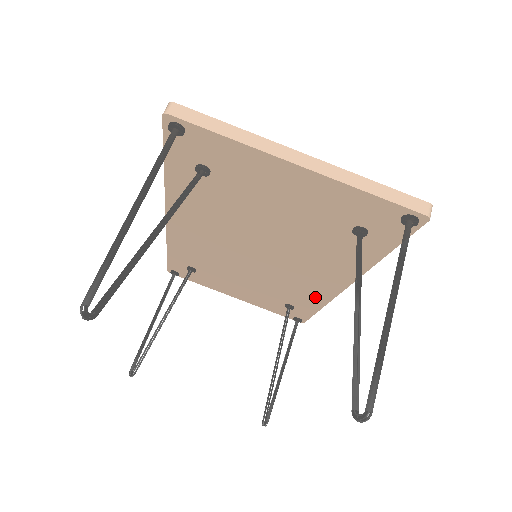
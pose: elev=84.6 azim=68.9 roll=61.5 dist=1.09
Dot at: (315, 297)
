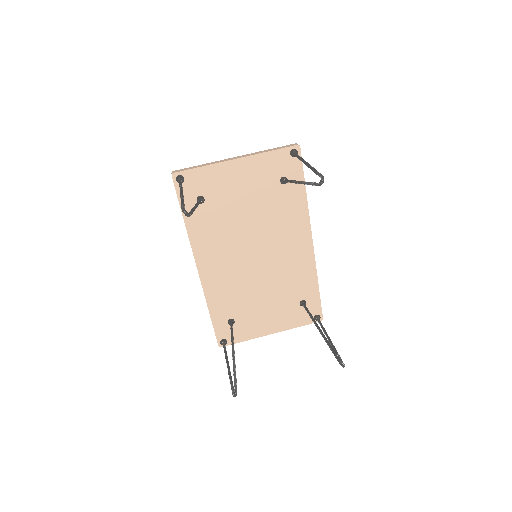
Dot at: (307, 272)
